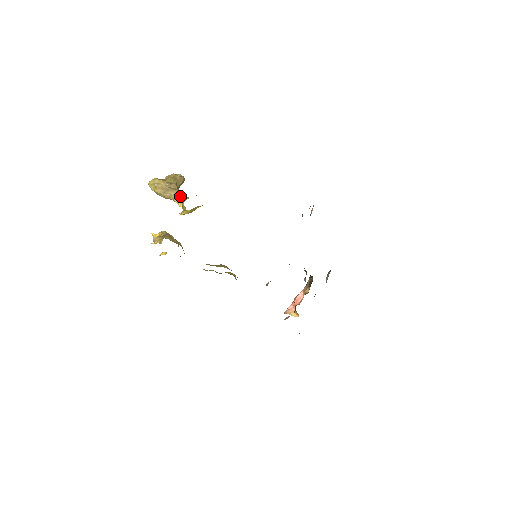
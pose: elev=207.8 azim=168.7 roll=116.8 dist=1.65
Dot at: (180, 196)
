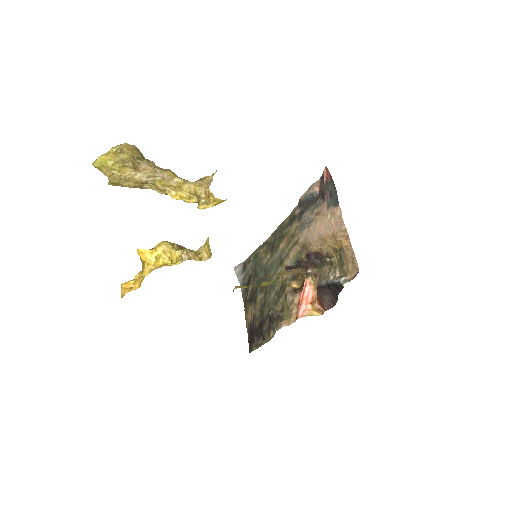
Dot at: (183, 180)
